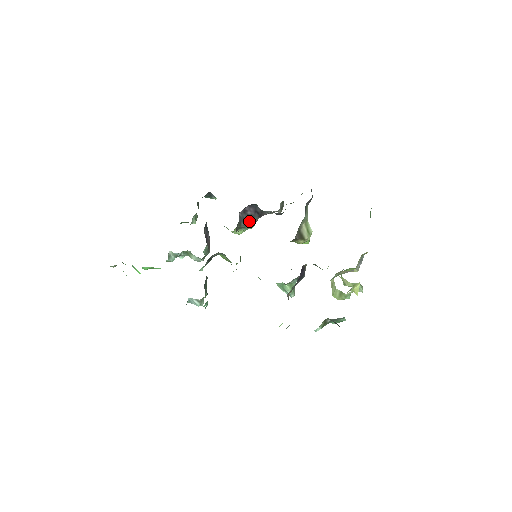
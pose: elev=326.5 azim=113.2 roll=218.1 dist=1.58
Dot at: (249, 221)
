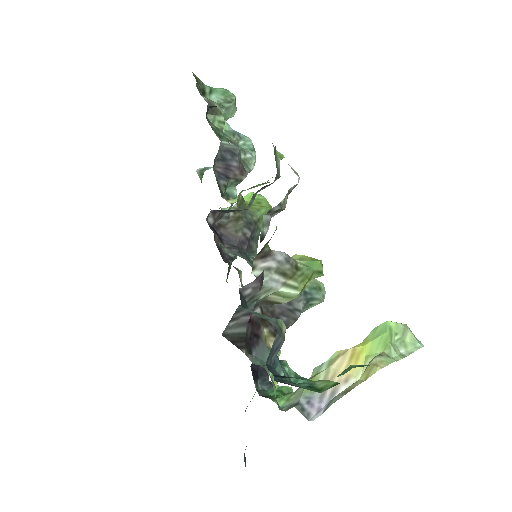
Dot at: (238, 210)
